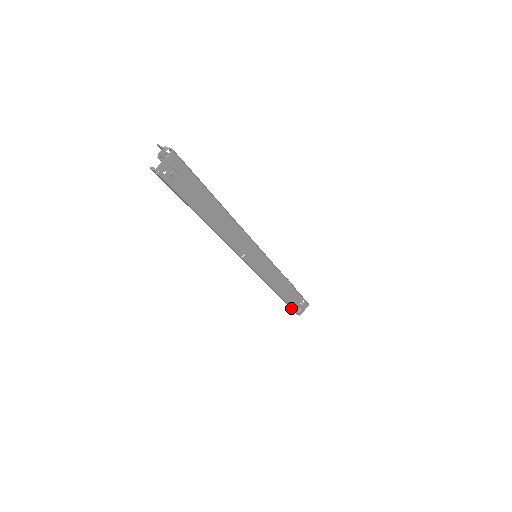
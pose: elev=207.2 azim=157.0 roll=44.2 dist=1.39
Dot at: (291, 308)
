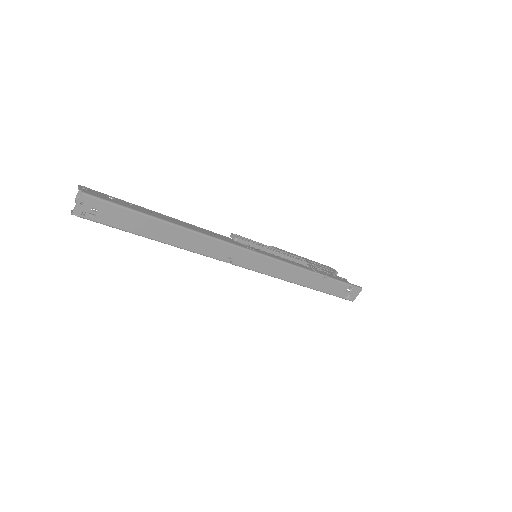
Dot at: (337, 295)
